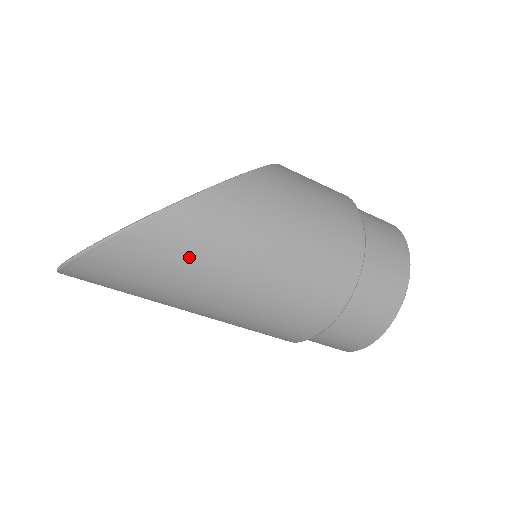
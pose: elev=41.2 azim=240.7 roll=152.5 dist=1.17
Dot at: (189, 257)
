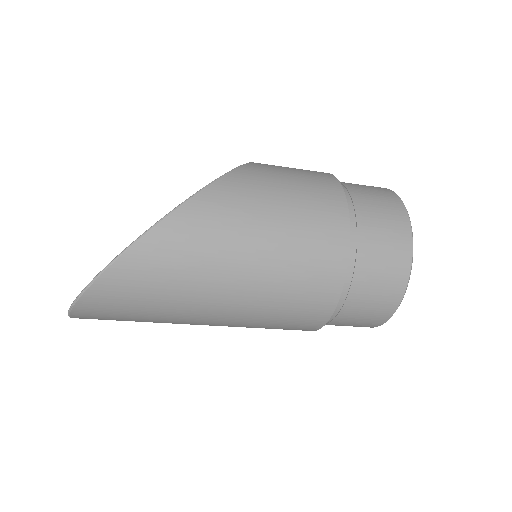
Dot at: (177, 276)
